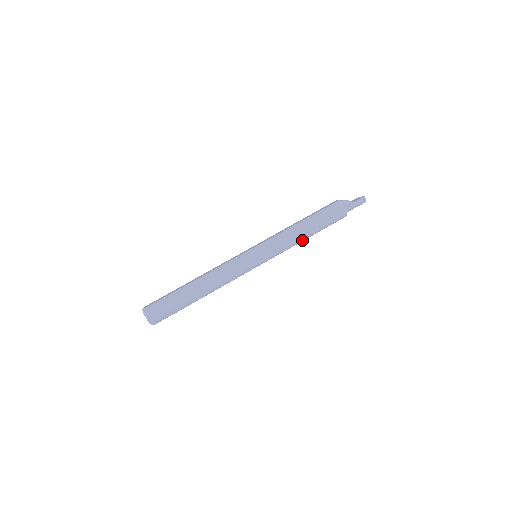
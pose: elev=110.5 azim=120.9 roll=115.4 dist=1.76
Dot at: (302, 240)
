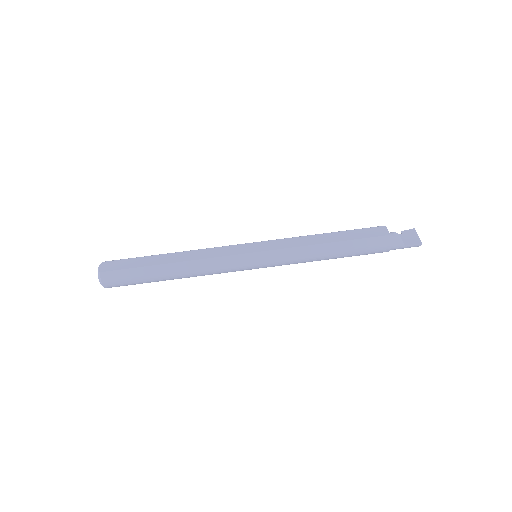
Dot at: (318, 260)
